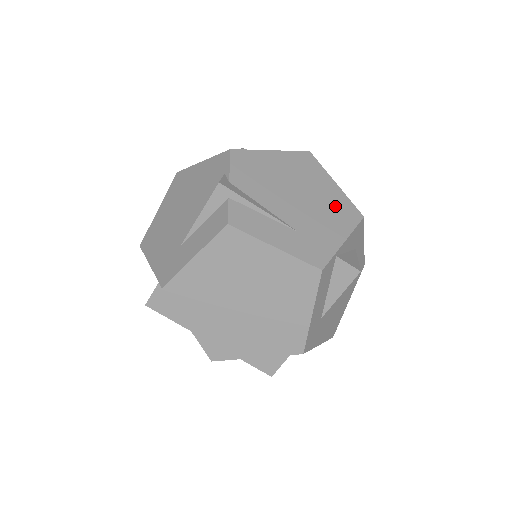
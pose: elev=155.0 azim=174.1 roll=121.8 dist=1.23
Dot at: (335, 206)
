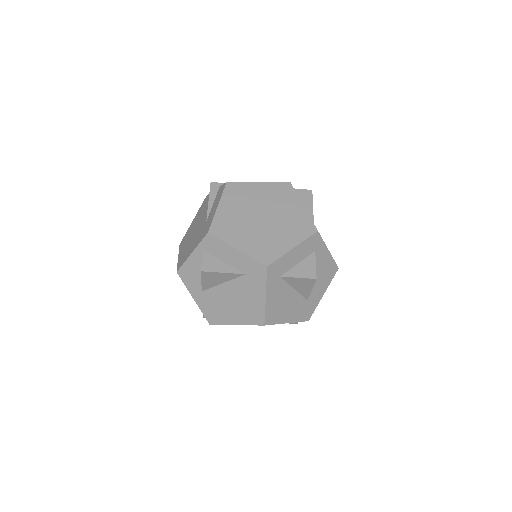
Dot at: occluded
